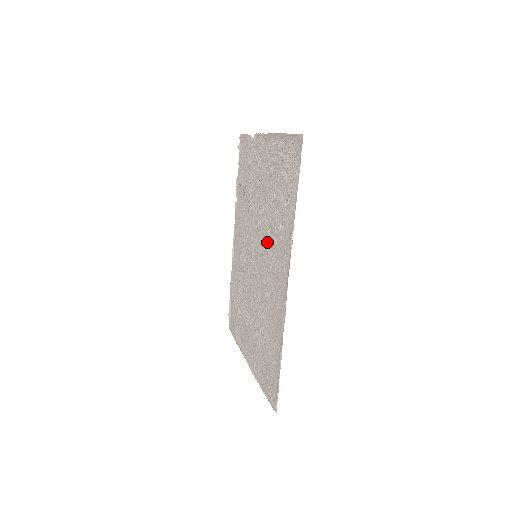
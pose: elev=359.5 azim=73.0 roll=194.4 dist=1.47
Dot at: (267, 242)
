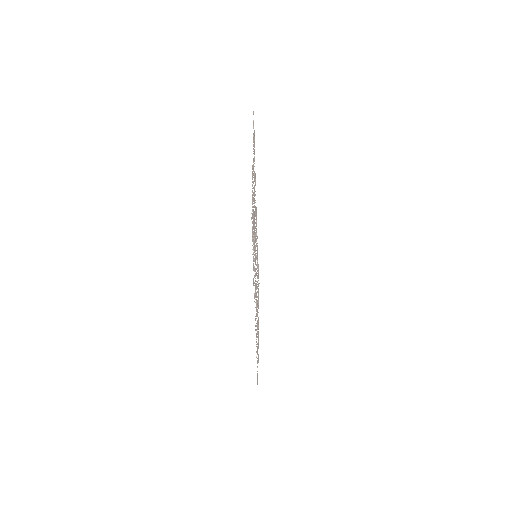
Dot at: occluded
